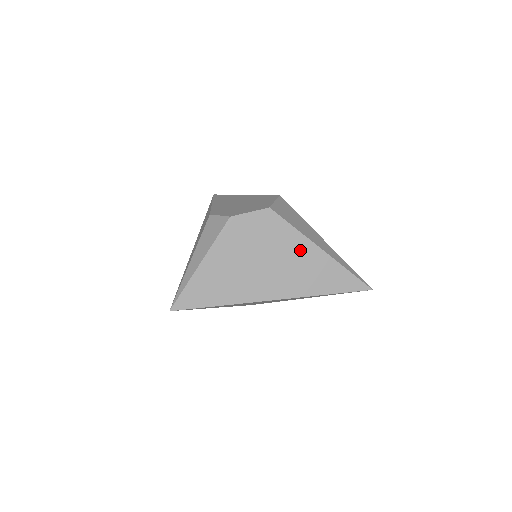
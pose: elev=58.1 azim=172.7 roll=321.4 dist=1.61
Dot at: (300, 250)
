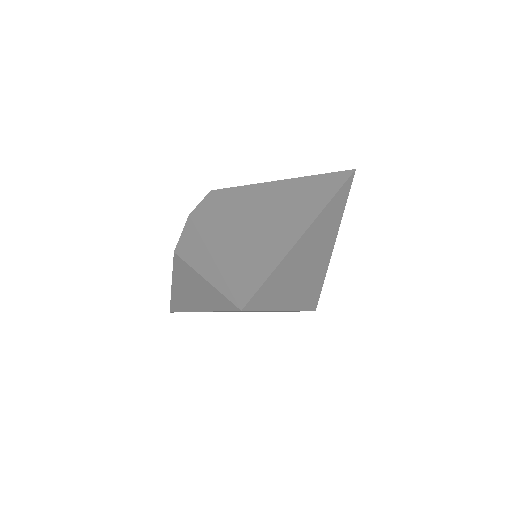
Dot at: (273, 190)
